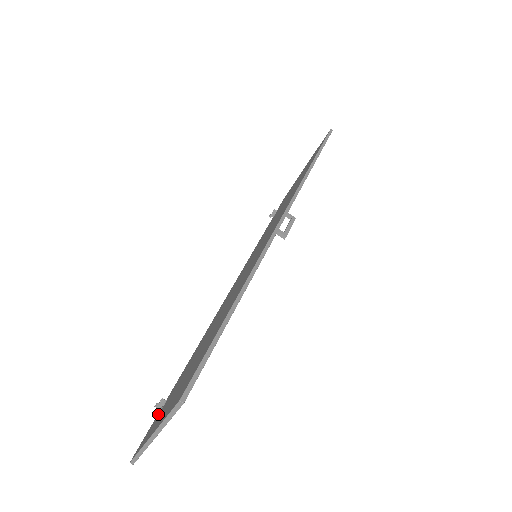
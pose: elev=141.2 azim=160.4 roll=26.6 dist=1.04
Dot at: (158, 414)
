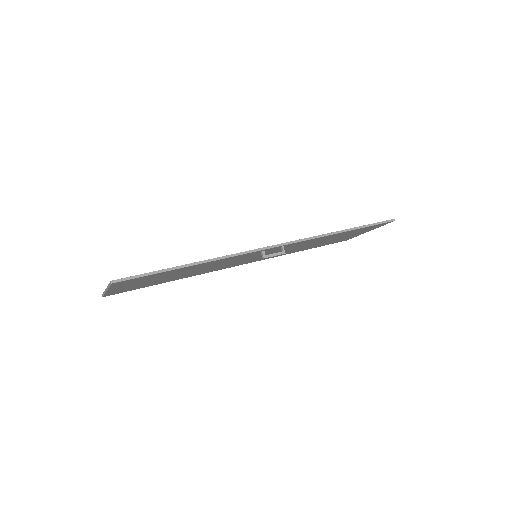
Dot at: occluded
